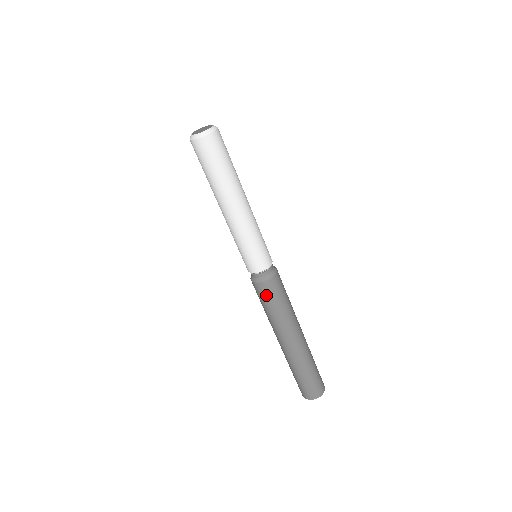
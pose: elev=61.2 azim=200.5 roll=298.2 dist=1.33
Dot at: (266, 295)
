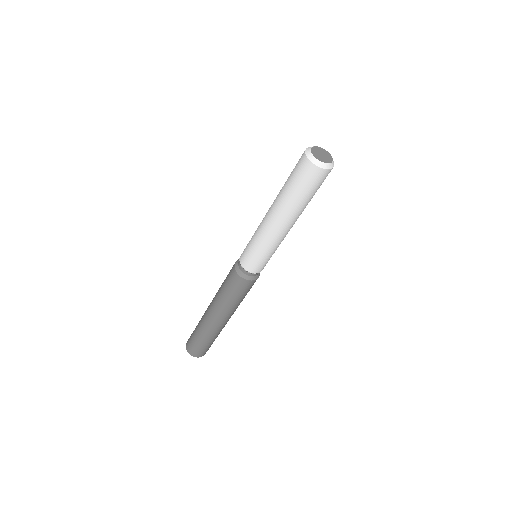
Dot at: (241, 289)
